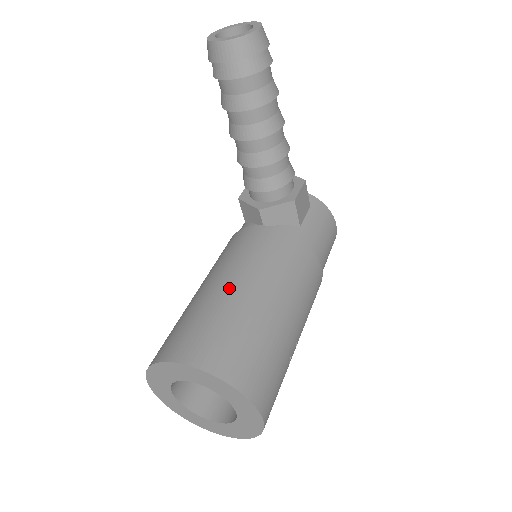
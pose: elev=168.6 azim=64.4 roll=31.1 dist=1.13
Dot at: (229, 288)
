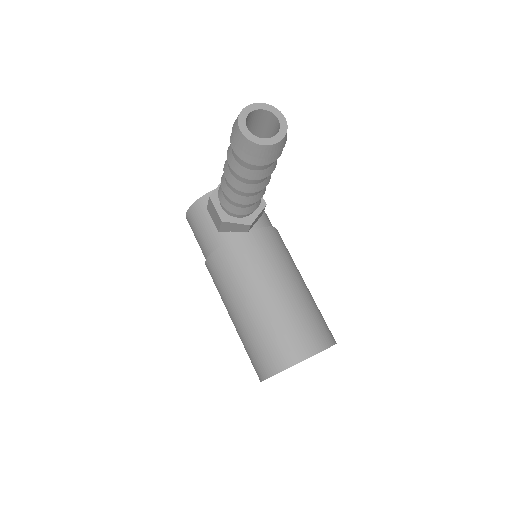
Dot at: (282, 294)
